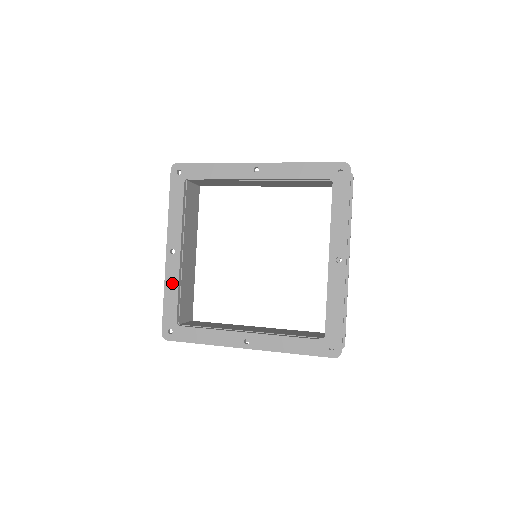
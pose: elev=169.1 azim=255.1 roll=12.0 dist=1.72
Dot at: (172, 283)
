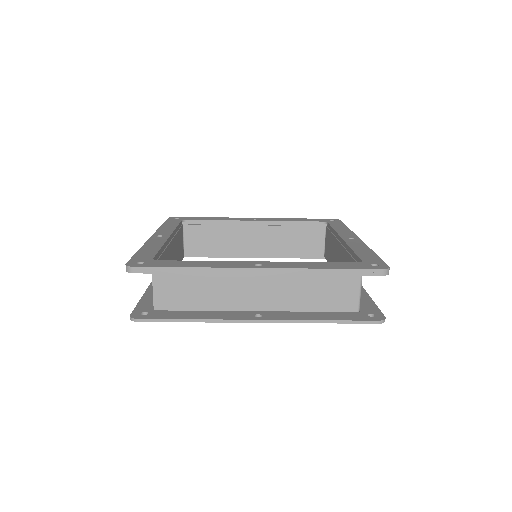
Dot at: (154, 245)
